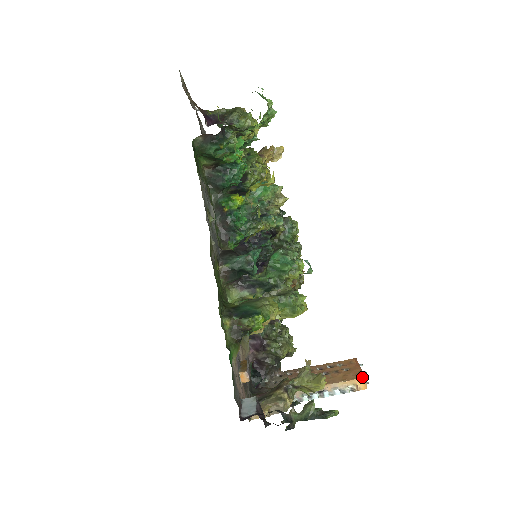
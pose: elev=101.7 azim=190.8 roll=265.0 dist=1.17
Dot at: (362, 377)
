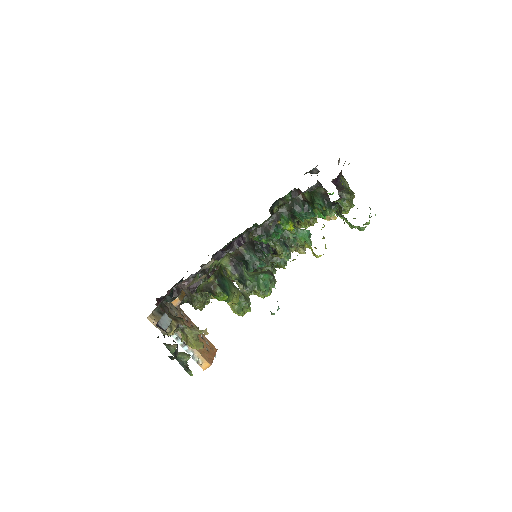
Dot at: (210, 364)
